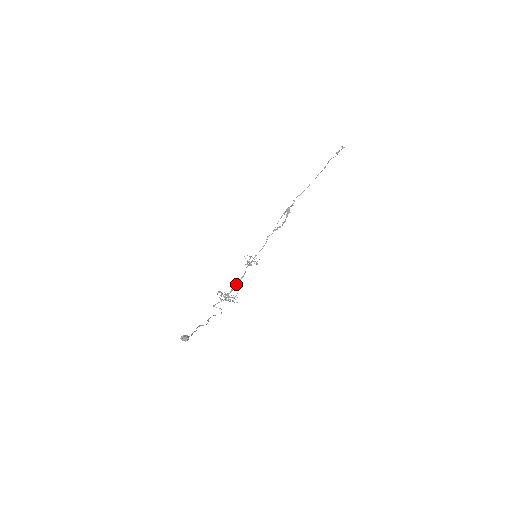
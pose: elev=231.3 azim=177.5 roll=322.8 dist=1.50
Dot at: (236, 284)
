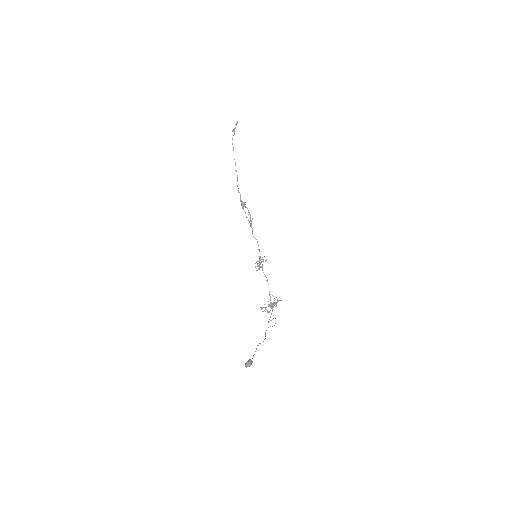
Dot at: occluded
